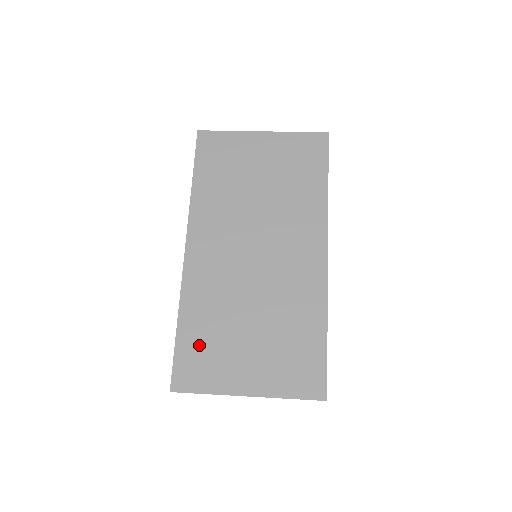
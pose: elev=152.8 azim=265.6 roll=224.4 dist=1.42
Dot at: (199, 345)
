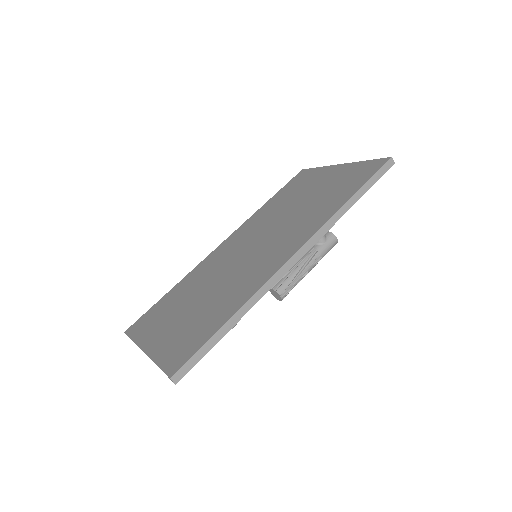
Dot at: (164, 306)
